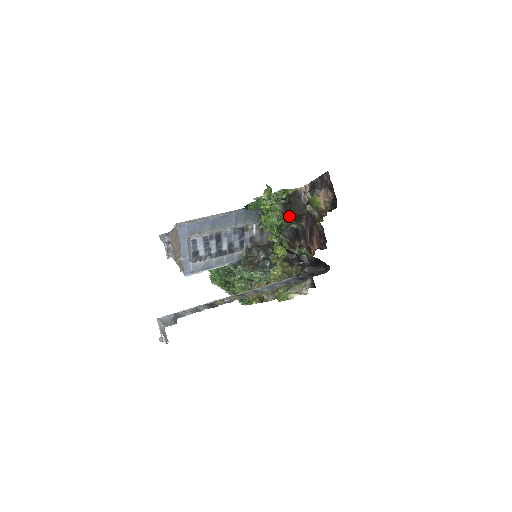
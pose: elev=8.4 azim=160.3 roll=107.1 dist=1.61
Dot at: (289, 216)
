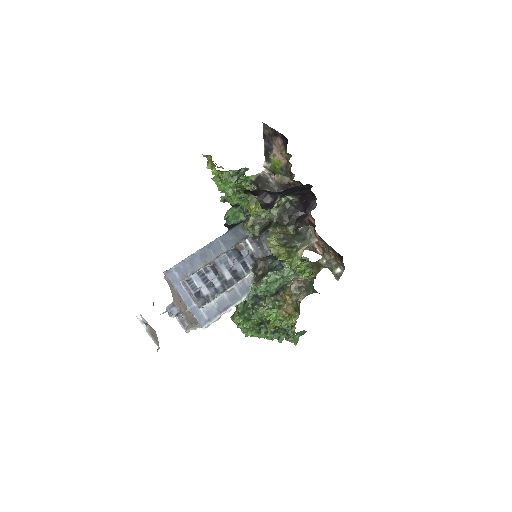
Dot at: occluded
